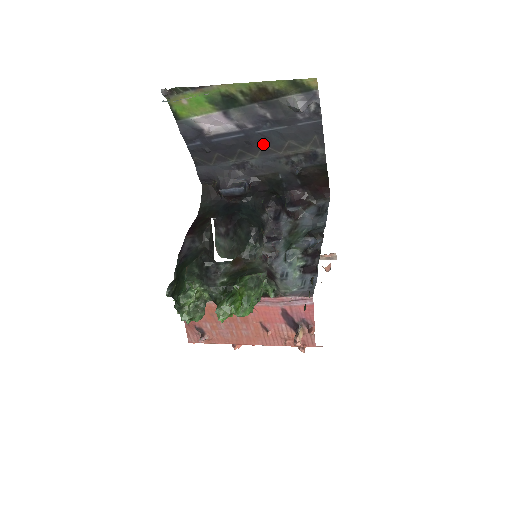
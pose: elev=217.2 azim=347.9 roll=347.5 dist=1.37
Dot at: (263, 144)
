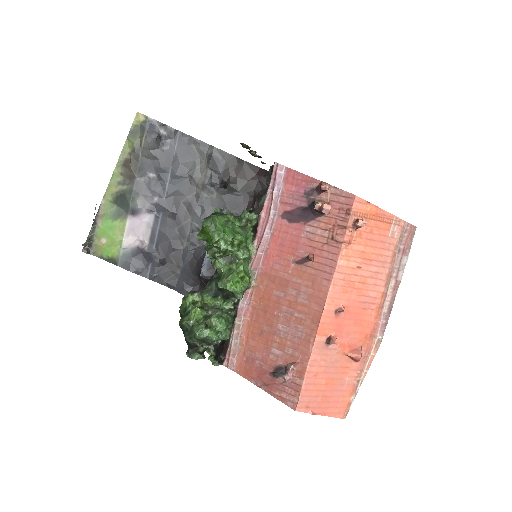
Dot at: (180, 202)
